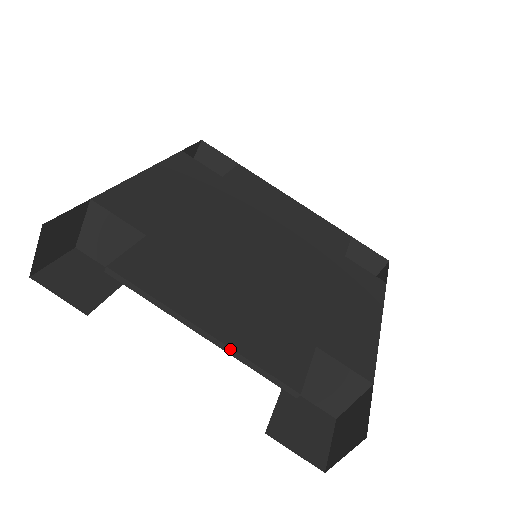
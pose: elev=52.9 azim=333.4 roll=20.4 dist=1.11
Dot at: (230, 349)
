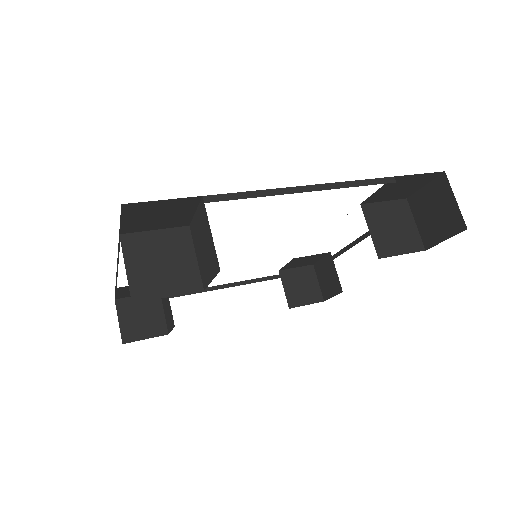
Dot at: (334, 184)
